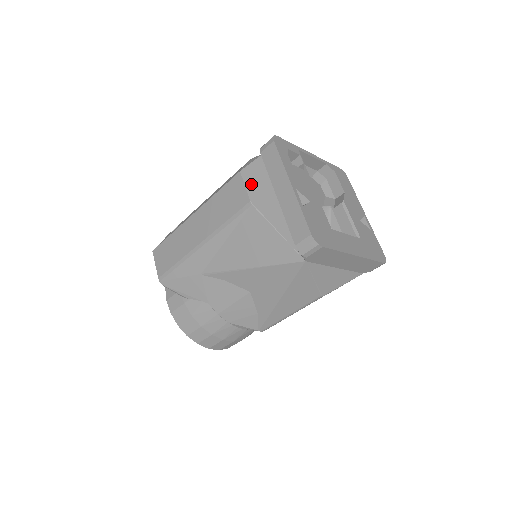
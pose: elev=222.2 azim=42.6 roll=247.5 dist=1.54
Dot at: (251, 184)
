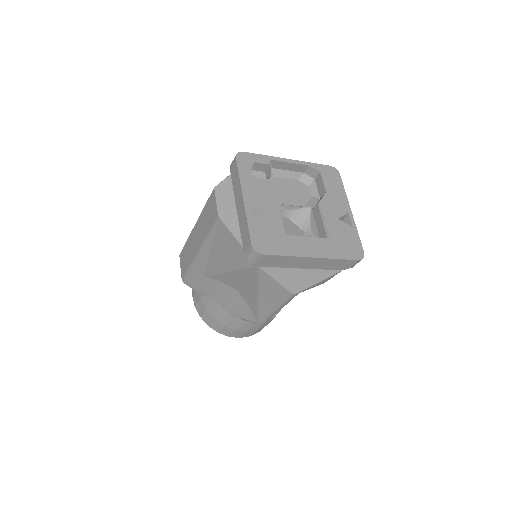
Dot at: (222, 198)
